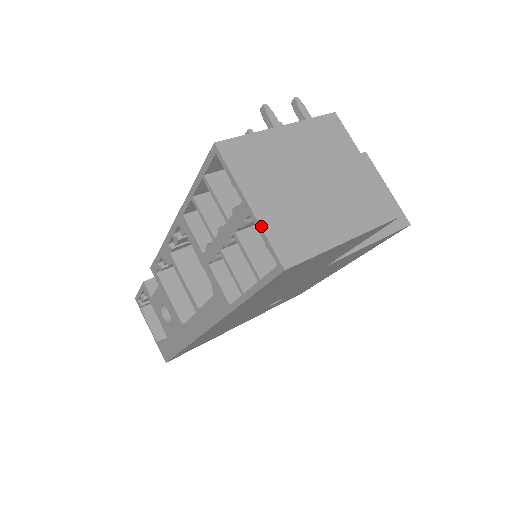
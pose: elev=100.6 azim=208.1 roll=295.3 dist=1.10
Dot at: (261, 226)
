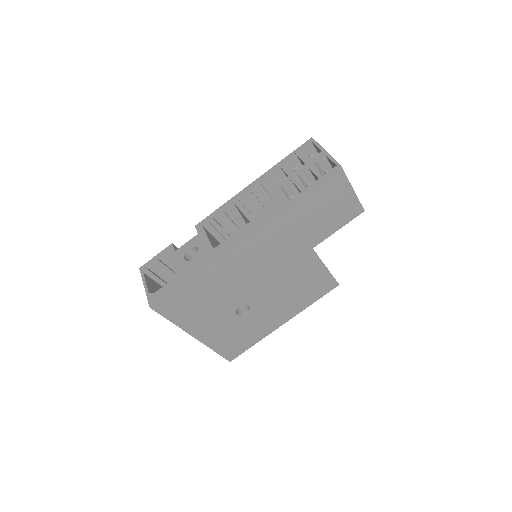
Dot at: (331, 156)
